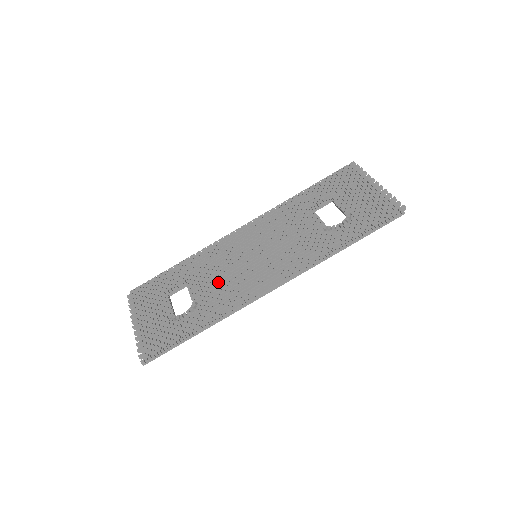
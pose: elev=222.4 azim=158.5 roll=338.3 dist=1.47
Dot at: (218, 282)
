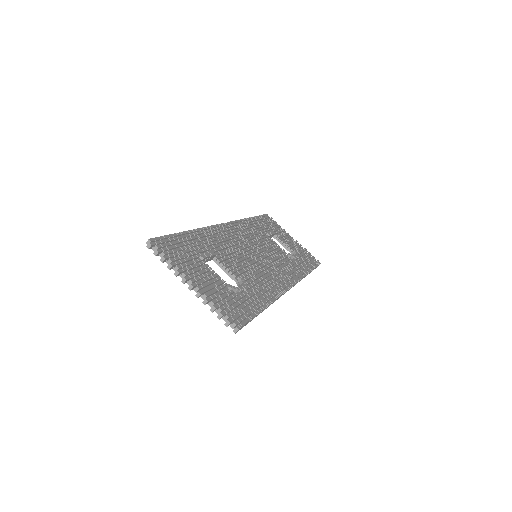
Dot at: (245, 267)
